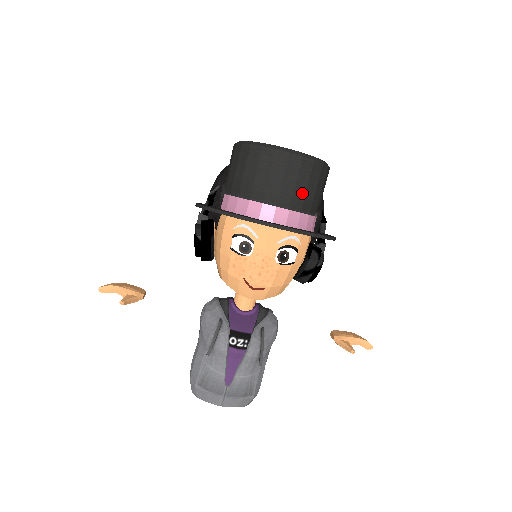
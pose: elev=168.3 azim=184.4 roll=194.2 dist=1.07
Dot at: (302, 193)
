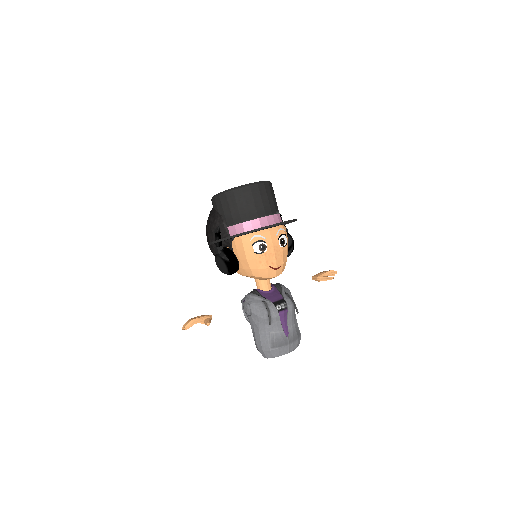
Dot at: (272, 203)
